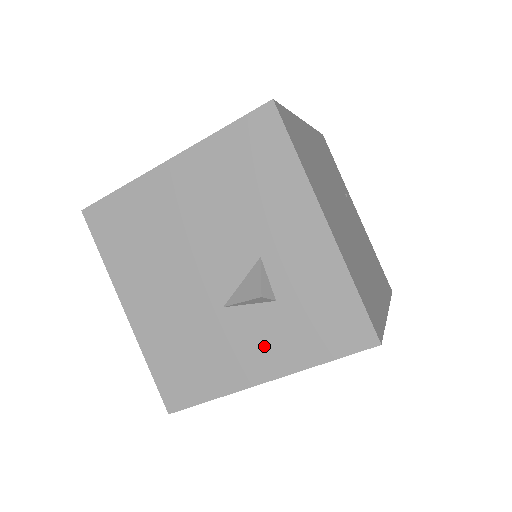
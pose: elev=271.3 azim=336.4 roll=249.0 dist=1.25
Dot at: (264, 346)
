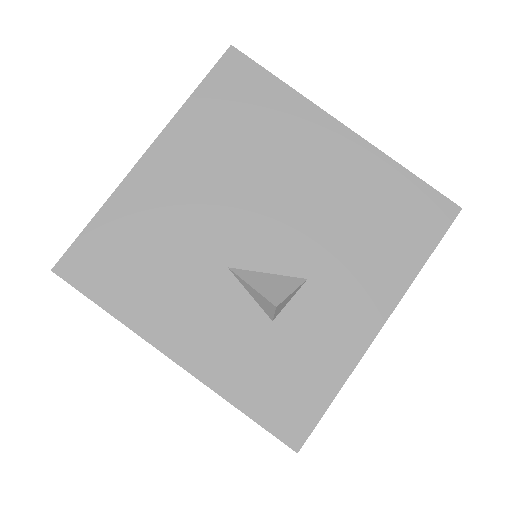
Dot at: (215, 336)
